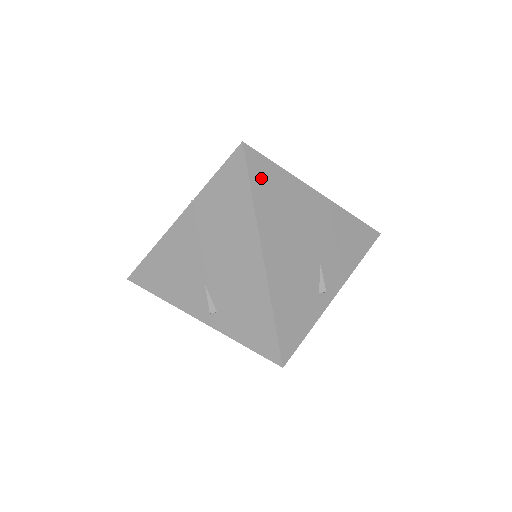
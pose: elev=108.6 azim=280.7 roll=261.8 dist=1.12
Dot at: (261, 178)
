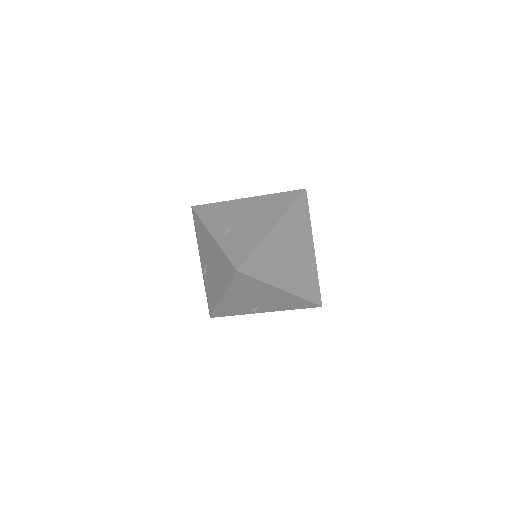
Dot at: (300, 207)
